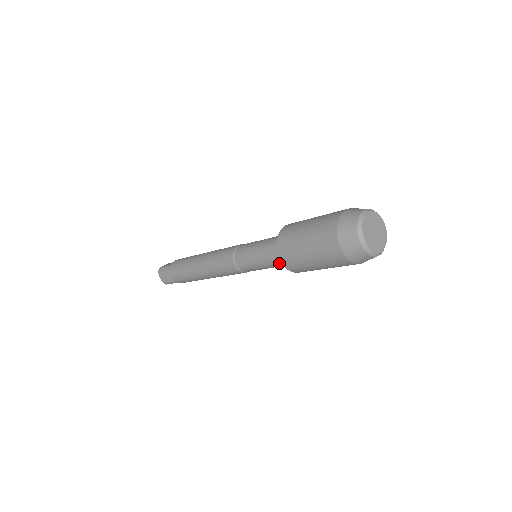
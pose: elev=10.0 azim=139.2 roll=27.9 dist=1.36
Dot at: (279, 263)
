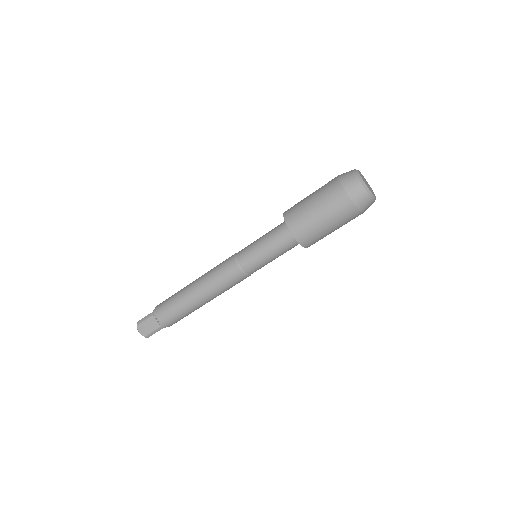
Dot at: (287, 245)
